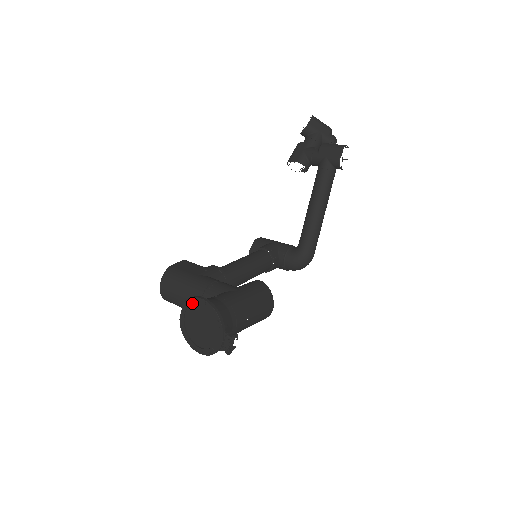
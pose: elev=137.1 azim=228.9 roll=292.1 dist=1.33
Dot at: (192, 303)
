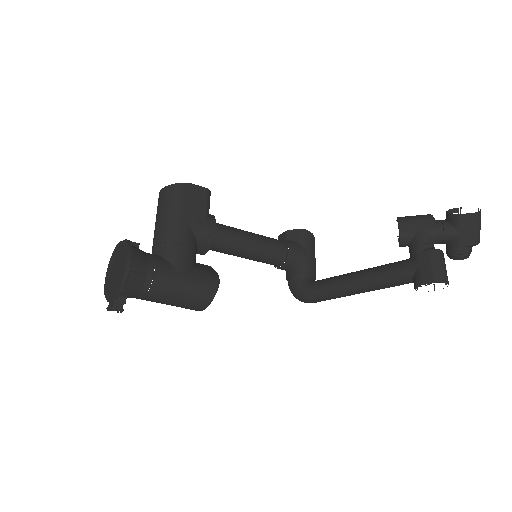
Dot at: (125, 250)
